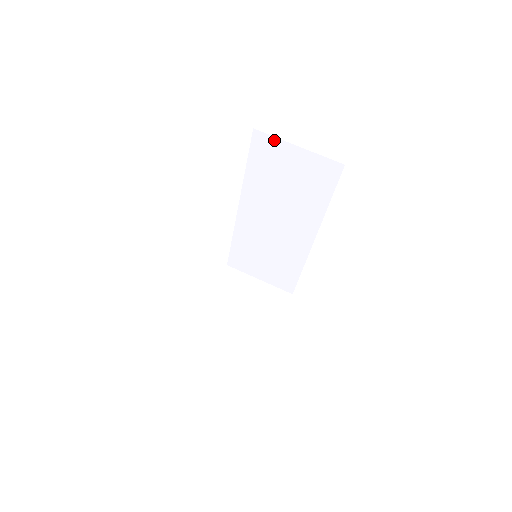
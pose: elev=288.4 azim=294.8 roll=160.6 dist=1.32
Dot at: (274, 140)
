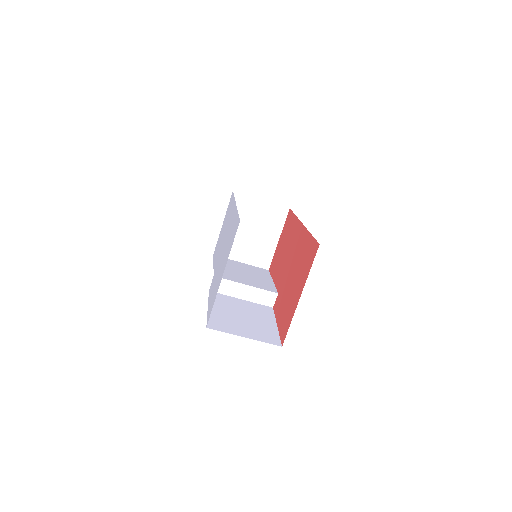
Dot at: occluded
